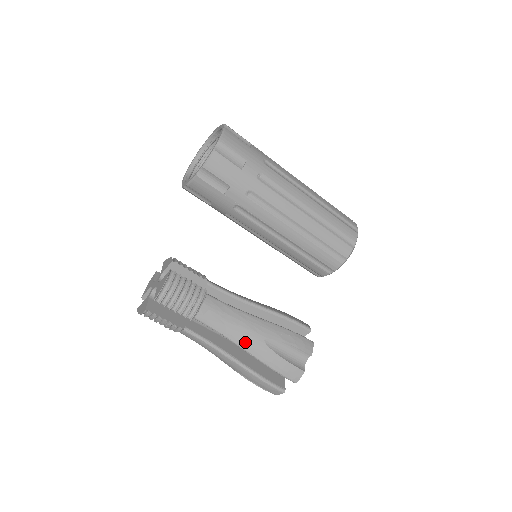
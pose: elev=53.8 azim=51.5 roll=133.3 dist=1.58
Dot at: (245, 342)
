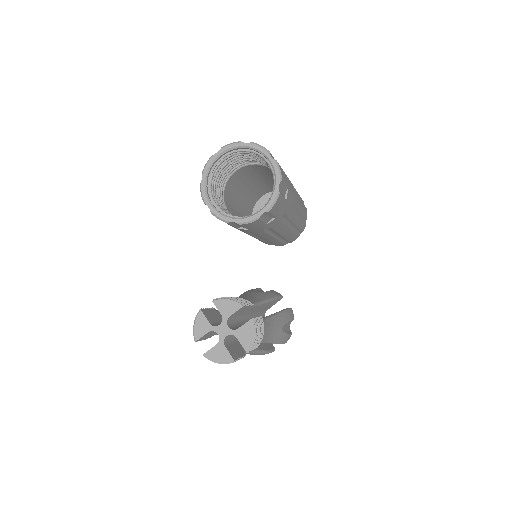
Dot at: (275, 338)
